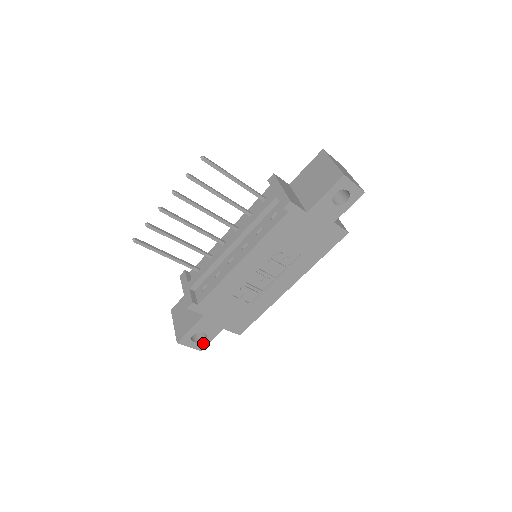
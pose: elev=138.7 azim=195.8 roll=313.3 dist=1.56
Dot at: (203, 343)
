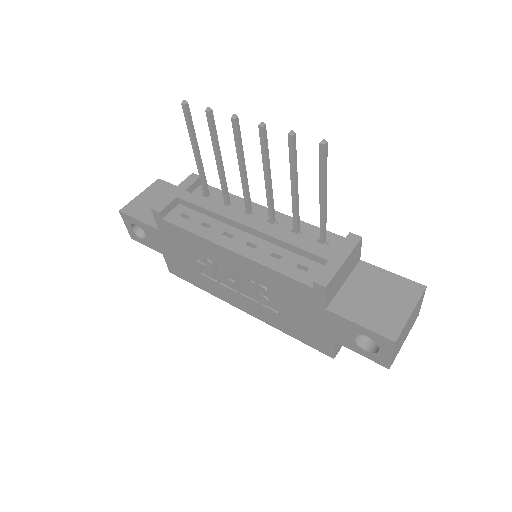
Dot at: (138, 238)
